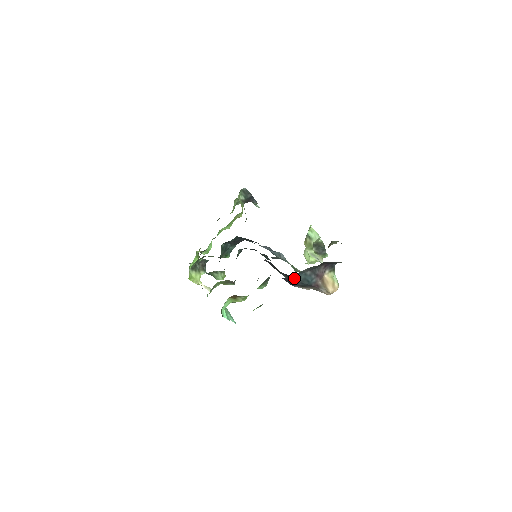
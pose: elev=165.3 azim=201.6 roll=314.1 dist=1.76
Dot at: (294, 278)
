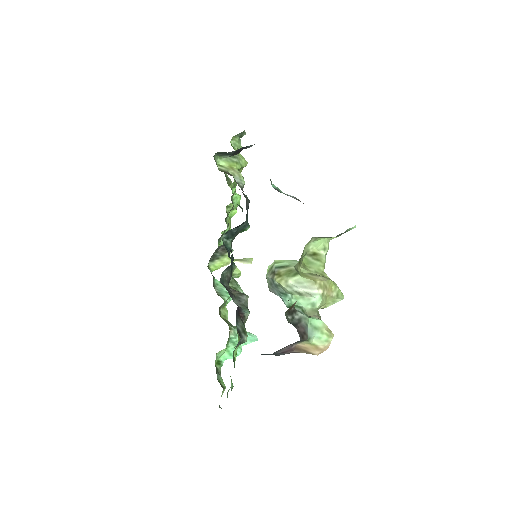
Dot at: occluded
